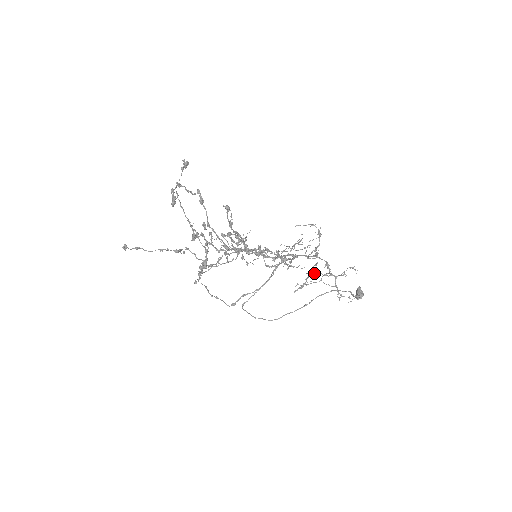
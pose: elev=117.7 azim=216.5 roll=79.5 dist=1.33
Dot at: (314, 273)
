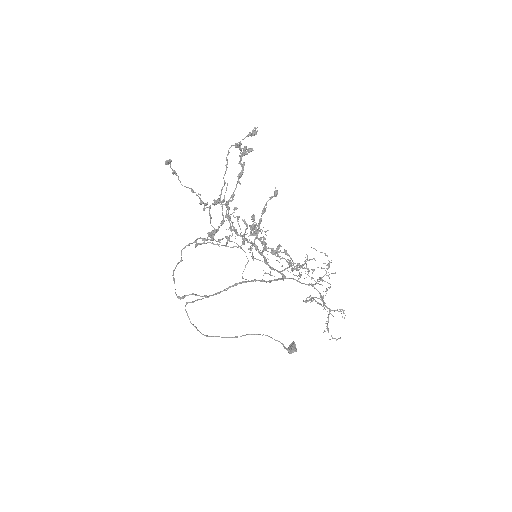
Dot at: occluded
